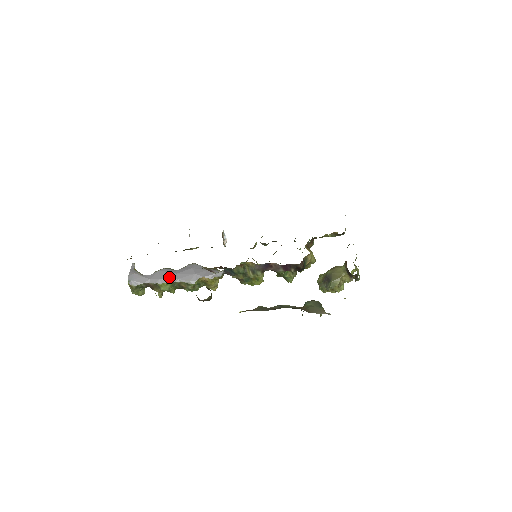
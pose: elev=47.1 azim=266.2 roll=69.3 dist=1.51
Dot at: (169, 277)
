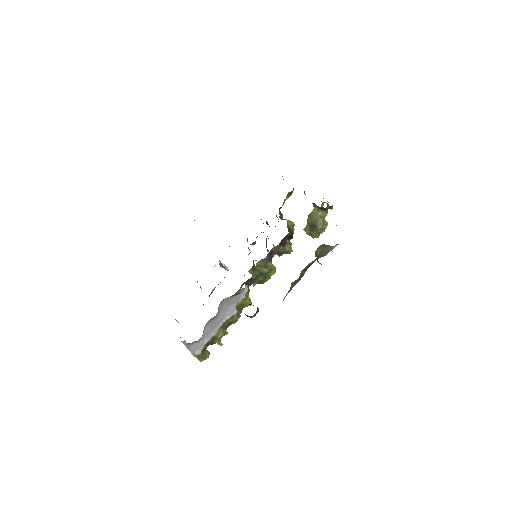
Dot at: (216, 325)
